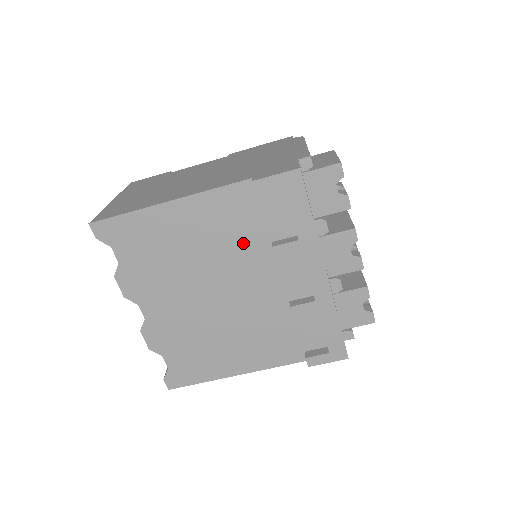
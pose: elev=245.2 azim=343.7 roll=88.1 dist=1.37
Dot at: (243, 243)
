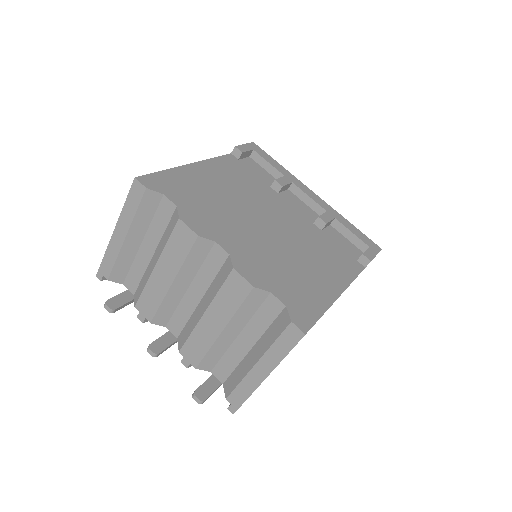
Dot at: (255, 188)
